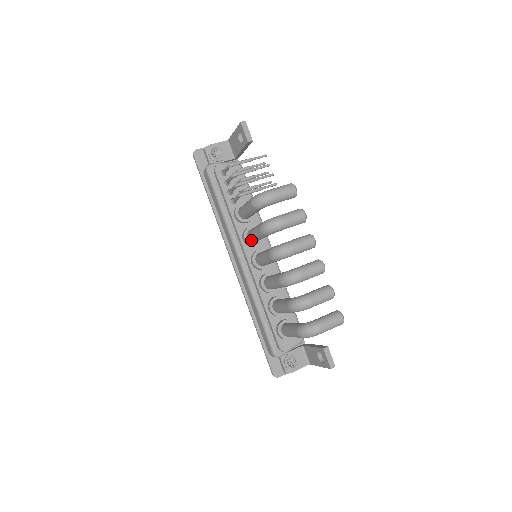
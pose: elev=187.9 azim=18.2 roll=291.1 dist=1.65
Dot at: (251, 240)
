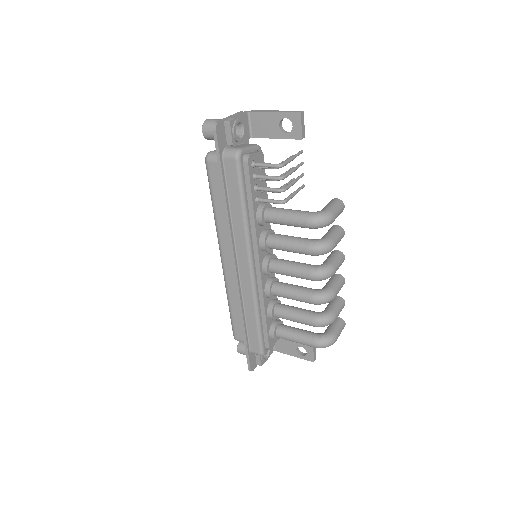
Dot at: (273, 248)
